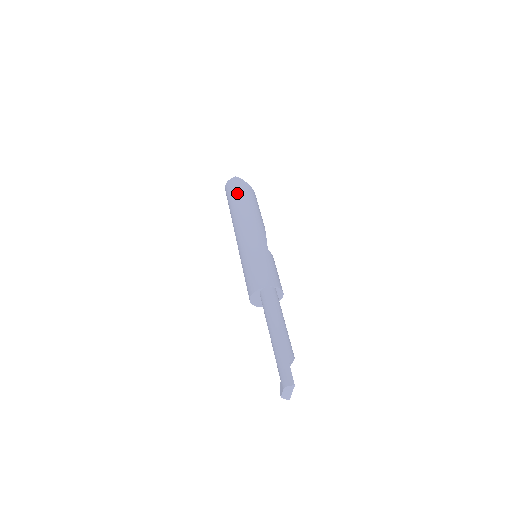
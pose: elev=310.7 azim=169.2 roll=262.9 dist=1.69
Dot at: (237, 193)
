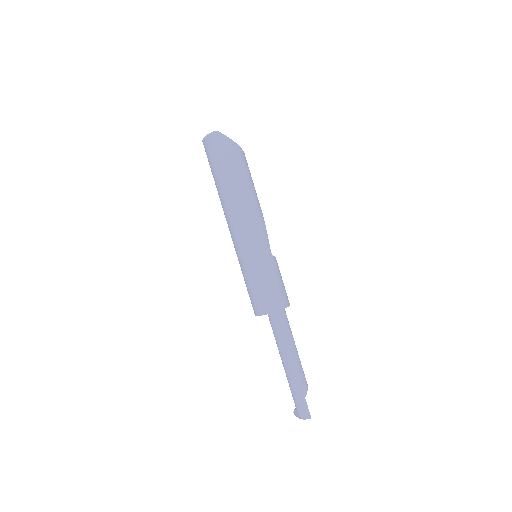
Dot at: (225, 164)
